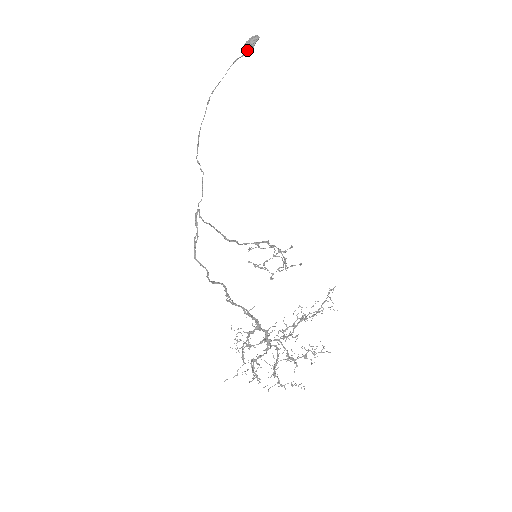
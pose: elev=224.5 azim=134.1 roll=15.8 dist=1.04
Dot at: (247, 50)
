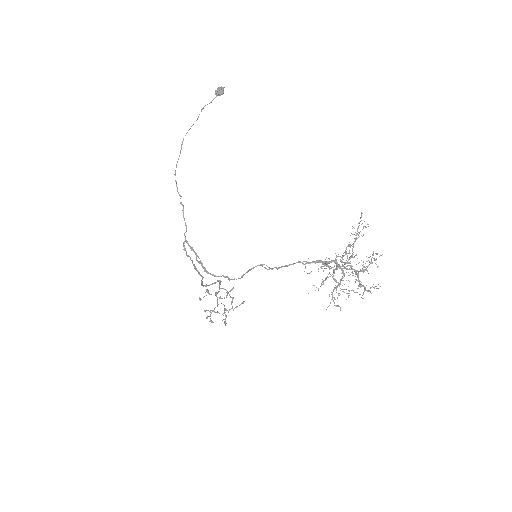
Dot at: (220, 94)
